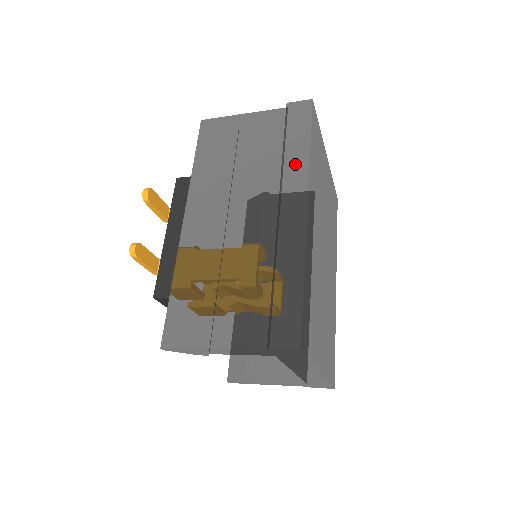
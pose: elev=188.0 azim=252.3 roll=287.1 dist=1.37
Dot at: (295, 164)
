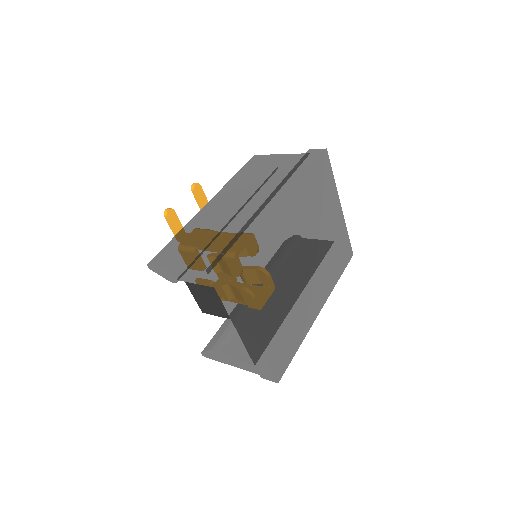
Dot at: (292, 180)
